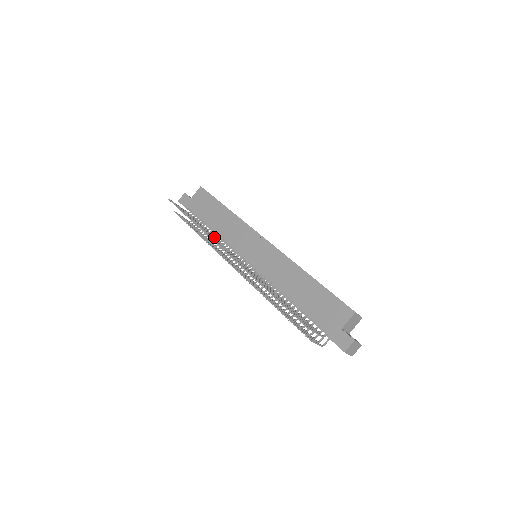
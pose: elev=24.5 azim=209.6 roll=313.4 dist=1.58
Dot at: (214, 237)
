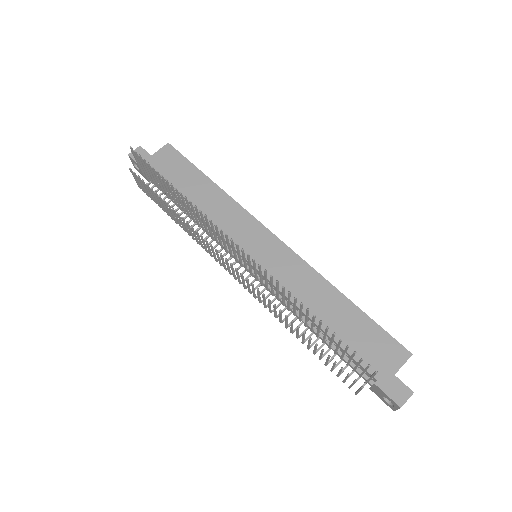
Dot at: (193, 218)
